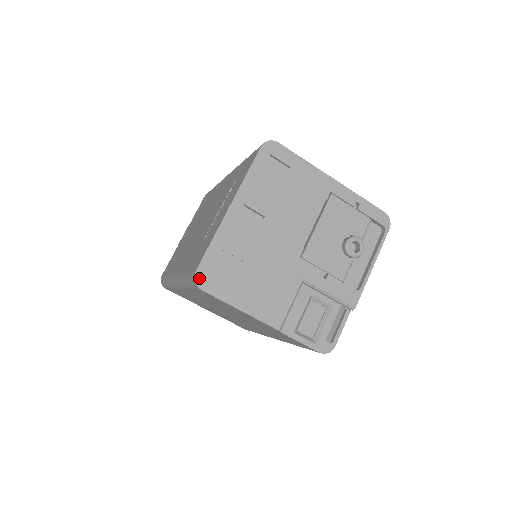
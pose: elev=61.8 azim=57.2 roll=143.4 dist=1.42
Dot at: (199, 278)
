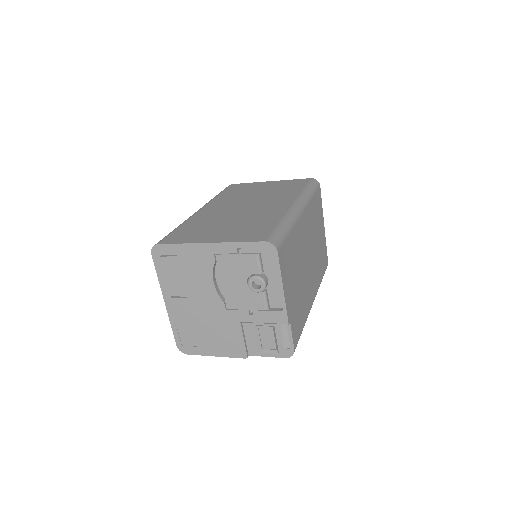
Dot at: (181, 349)
